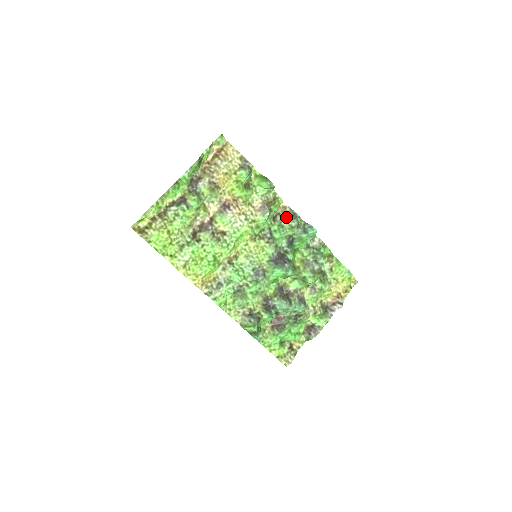
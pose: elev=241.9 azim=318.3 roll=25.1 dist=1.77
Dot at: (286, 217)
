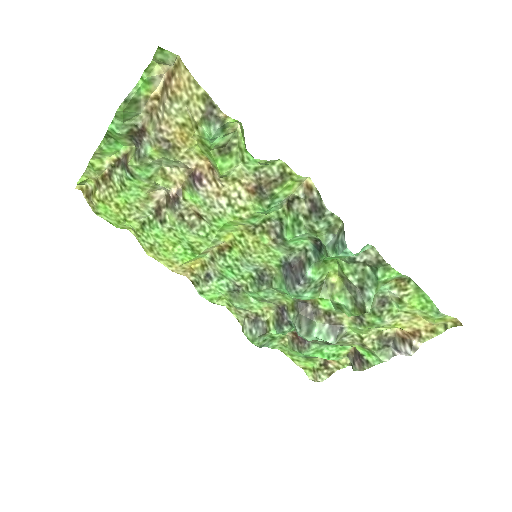
Dot at: (308, 208)
